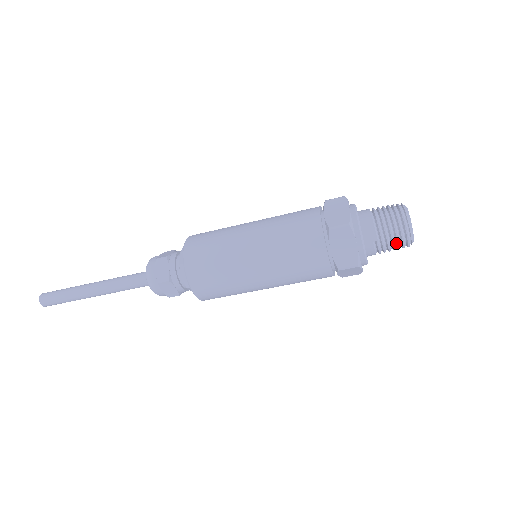
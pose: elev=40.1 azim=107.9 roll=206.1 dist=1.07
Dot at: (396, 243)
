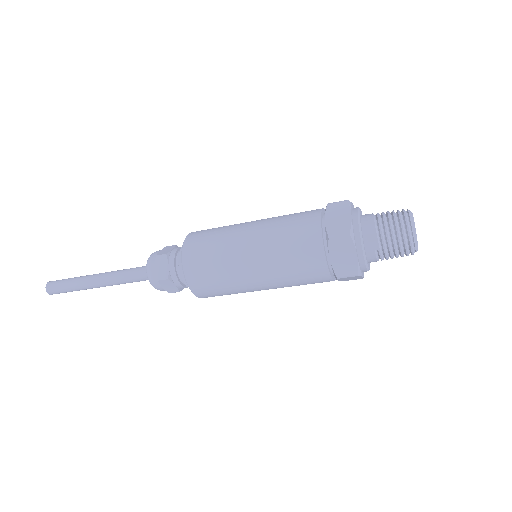
Dot at: (399, 252)
